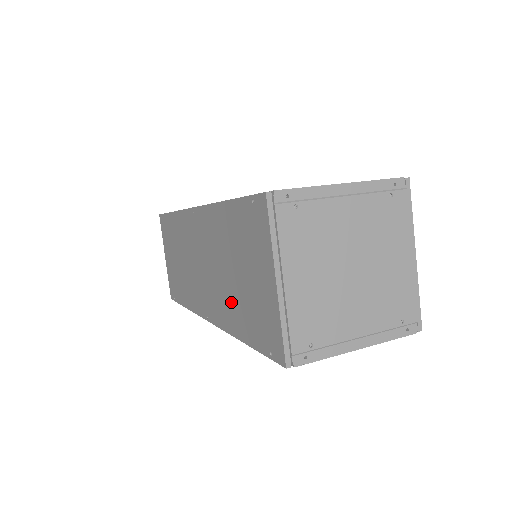
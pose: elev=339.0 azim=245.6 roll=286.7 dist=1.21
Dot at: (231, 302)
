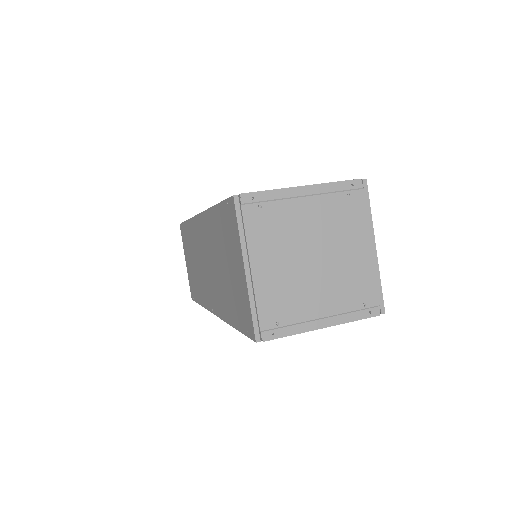
Dot at: (224, 293)
